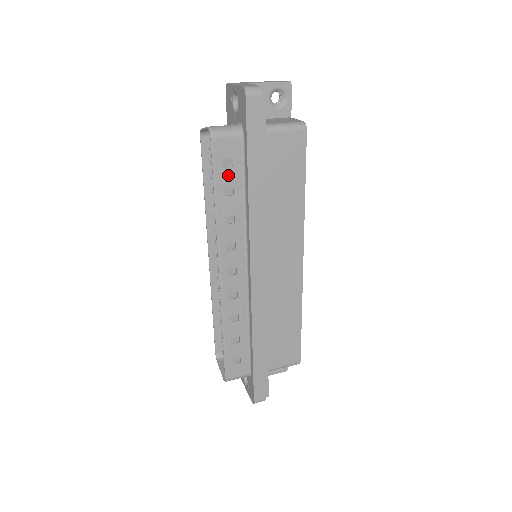
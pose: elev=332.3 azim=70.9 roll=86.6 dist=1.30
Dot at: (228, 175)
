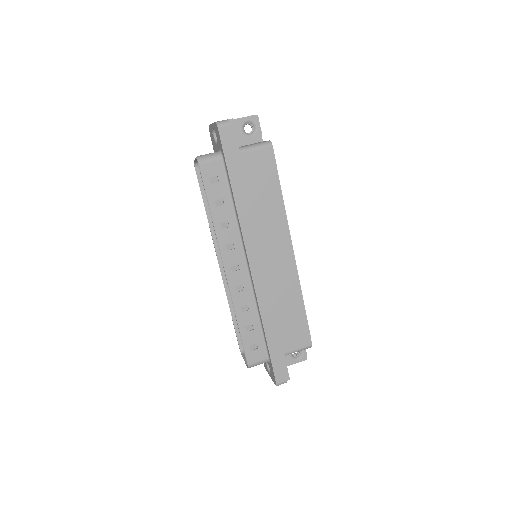
Dot at: (217, 190)
